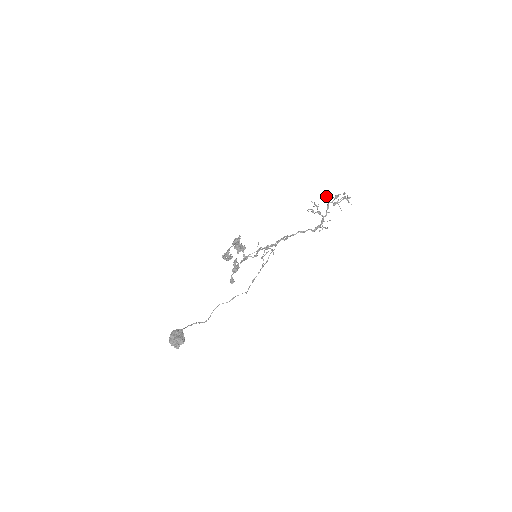
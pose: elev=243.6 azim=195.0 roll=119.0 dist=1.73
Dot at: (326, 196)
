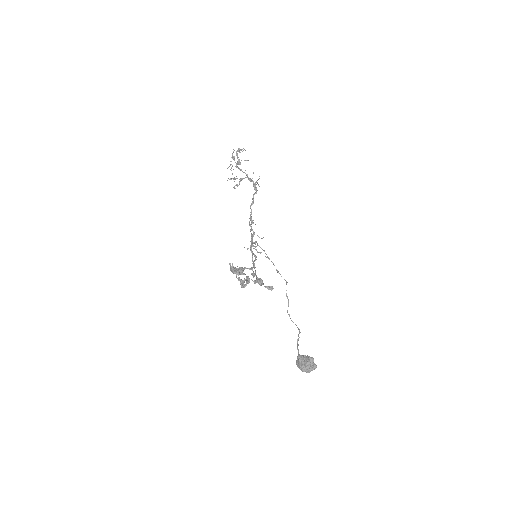
Dot at: (228, 167)
